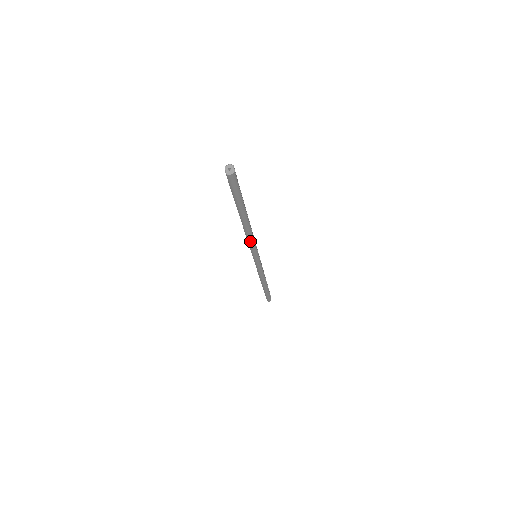
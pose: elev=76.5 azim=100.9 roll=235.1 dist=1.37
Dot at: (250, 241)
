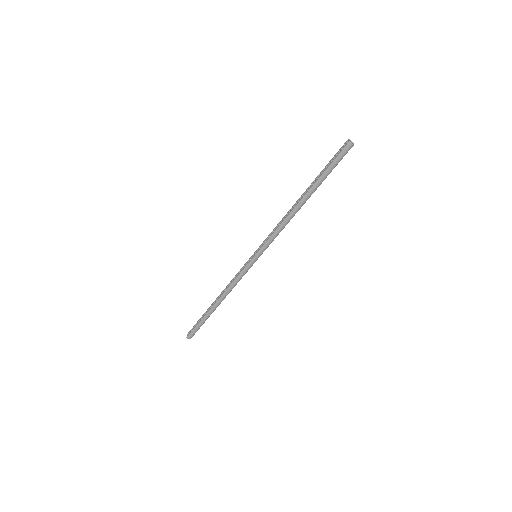
Dot at: (280, 228)
